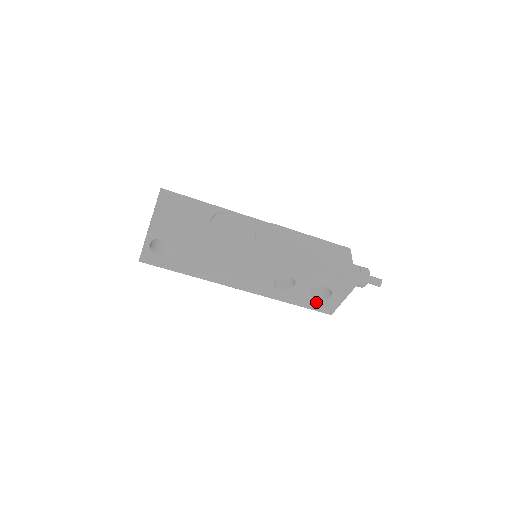
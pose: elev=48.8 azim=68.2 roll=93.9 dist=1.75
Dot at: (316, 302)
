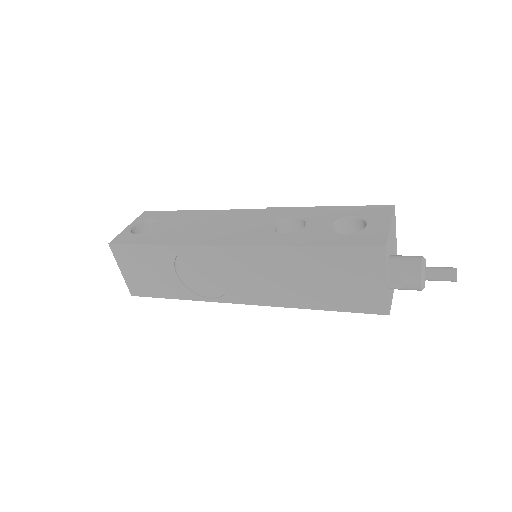
Dot at: occluded
